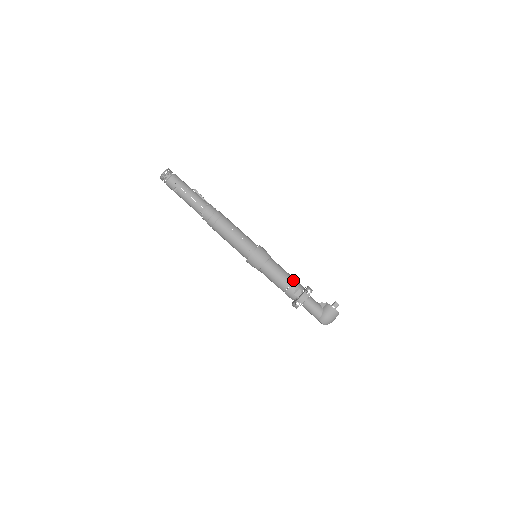
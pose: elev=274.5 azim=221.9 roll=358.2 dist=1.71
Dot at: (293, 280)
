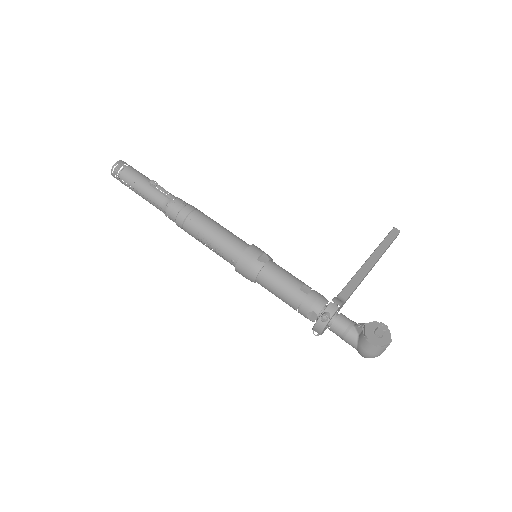
Dot at: (302, 298)
